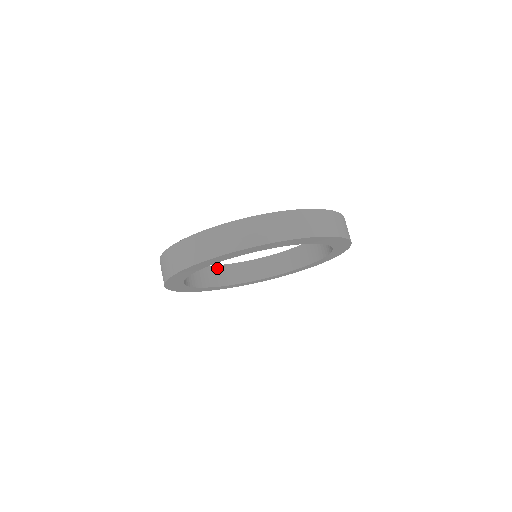
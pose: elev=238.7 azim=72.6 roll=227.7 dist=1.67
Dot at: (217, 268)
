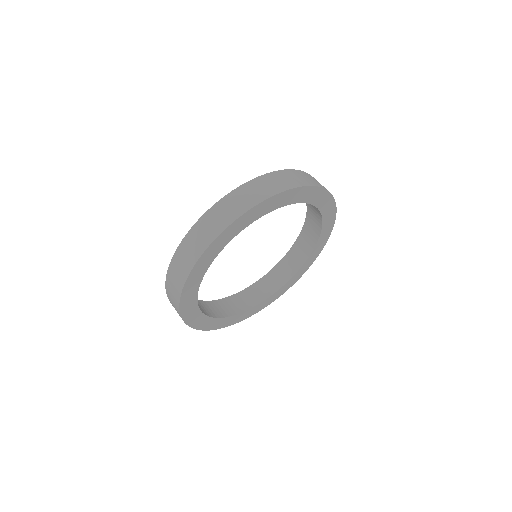
Dot at: (254, 287)
